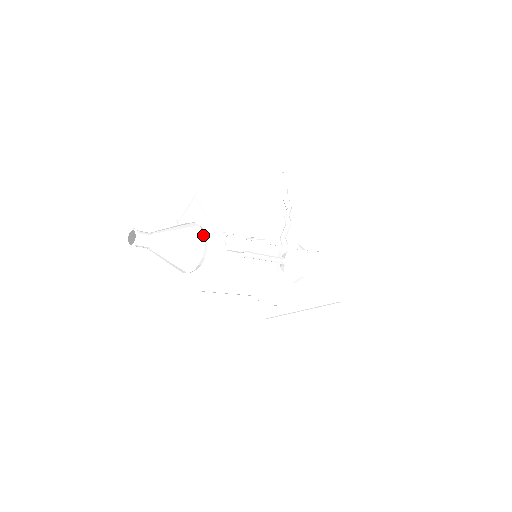
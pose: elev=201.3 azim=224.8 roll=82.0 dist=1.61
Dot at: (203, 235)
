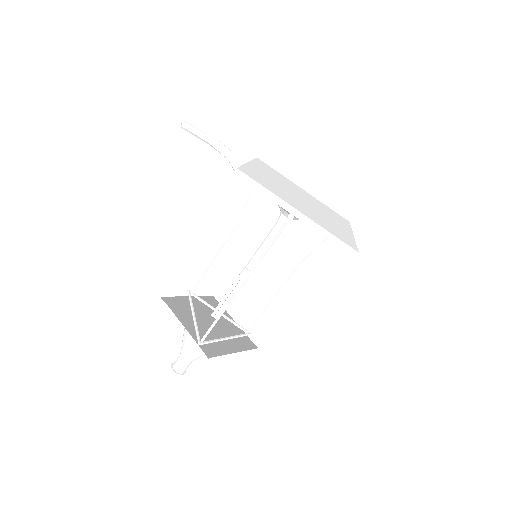
Dot at: occluded
